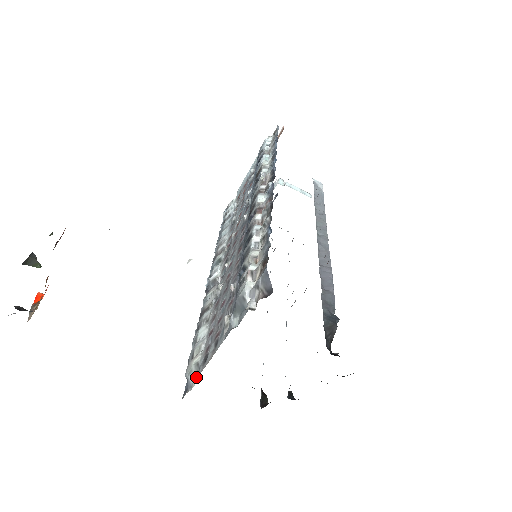
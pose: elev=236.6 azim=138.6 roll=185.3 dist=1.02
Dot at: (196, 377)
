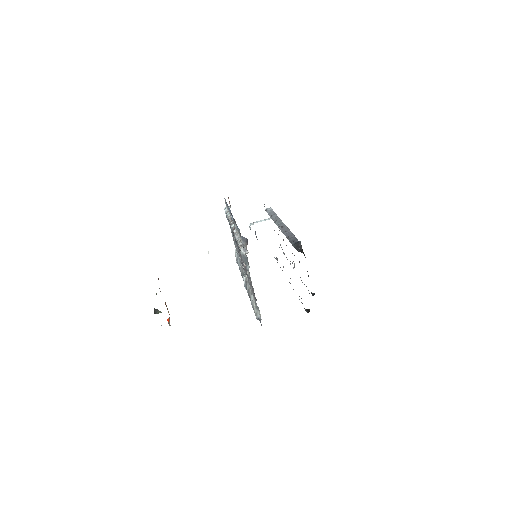
Dot at: (259, 311)
